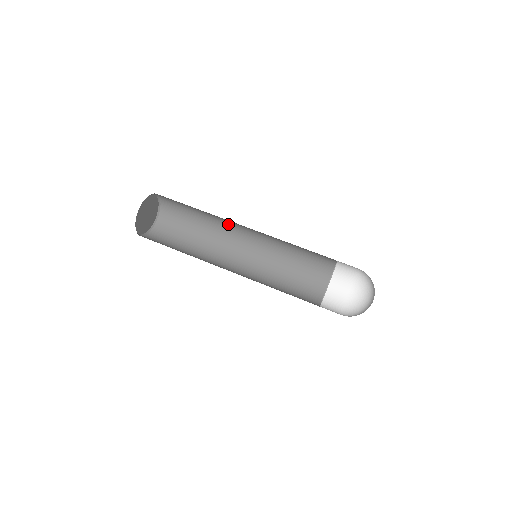
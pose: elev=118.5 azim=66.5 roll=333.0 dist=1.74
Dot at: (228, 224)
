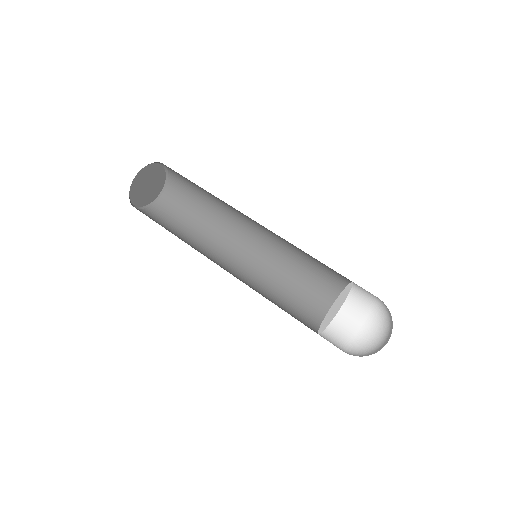
Dot at: (234, 221)
